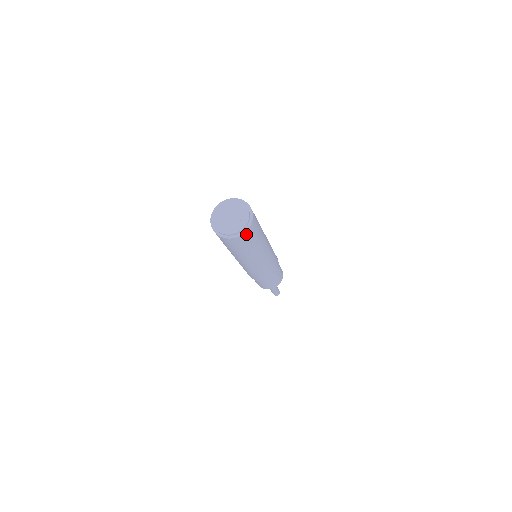
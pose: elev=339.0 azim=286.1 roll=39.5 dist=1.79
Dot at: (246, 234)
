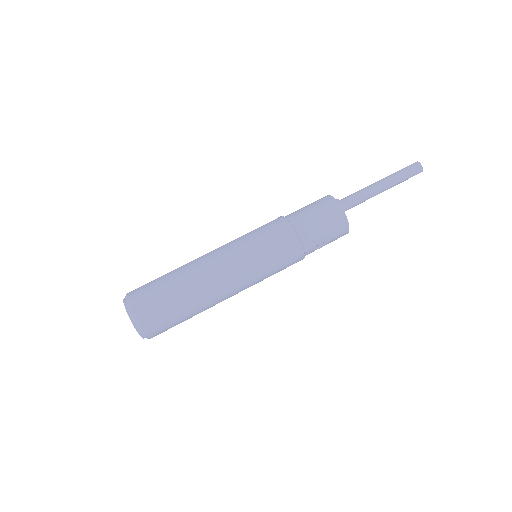
Dot at: occluded
